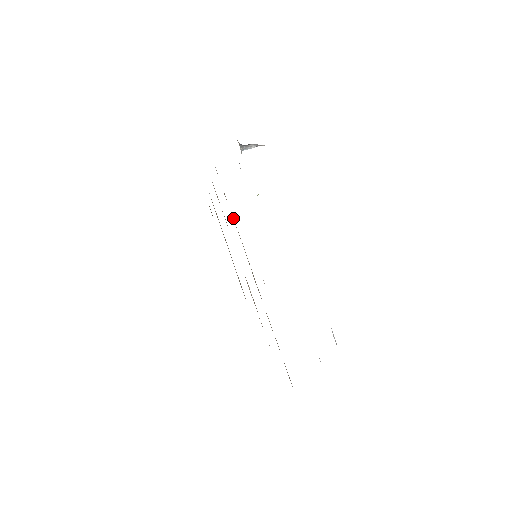
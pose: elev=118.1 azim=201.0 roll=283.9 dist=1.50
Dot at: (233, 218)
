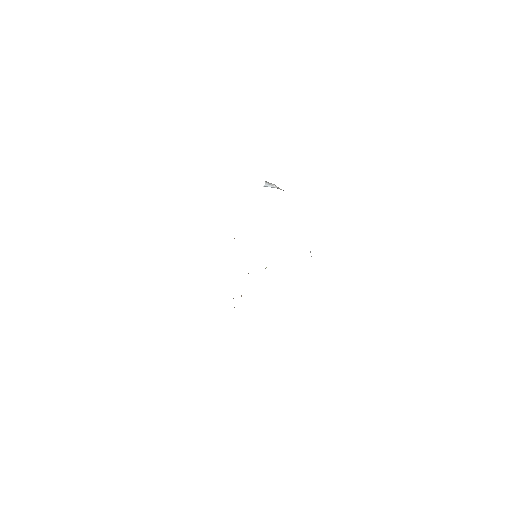
Dot at: occluded
